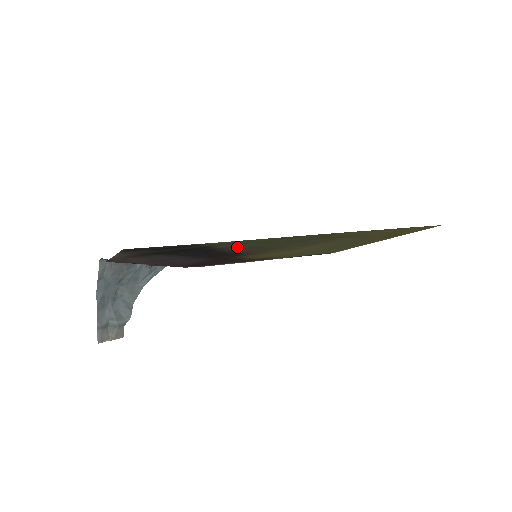
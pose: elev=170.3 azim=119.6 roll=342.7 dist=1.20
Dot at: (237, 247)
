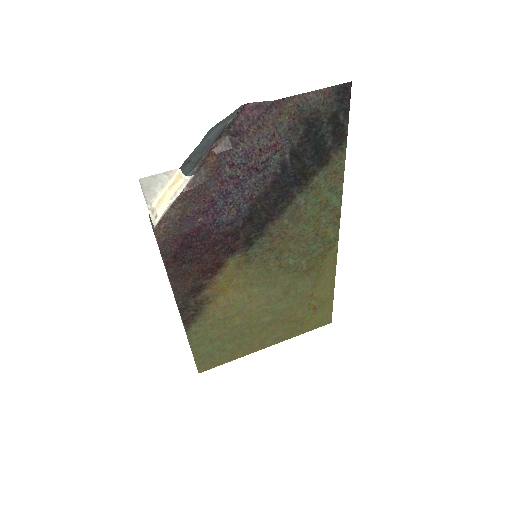
Dot at: (307, 199)
